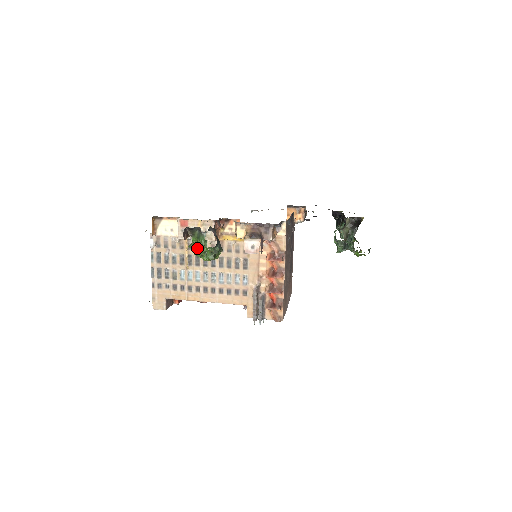
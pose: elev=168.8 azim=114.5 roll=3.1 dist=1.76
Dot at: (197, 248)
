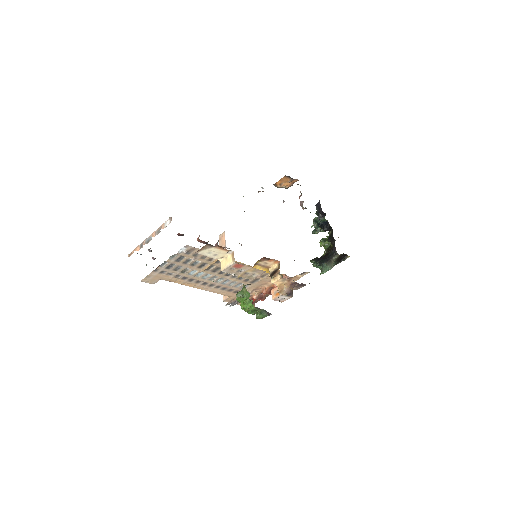
Dot at: (249, 310)
